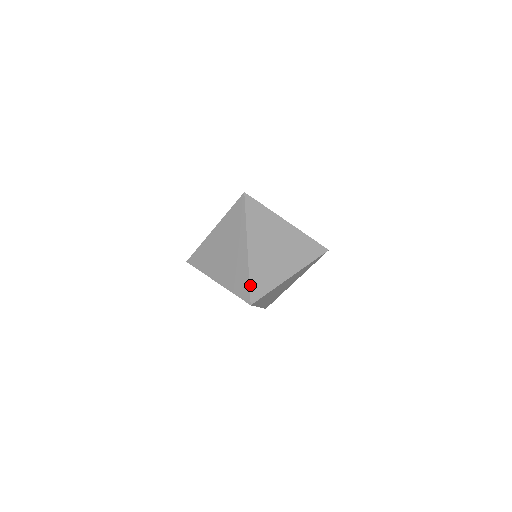
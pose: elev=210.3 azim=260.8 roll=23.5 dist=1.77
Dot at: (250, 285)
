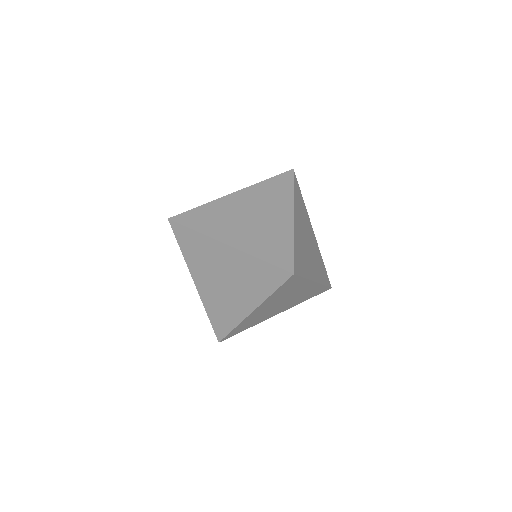
Dot at: (294, 253)
